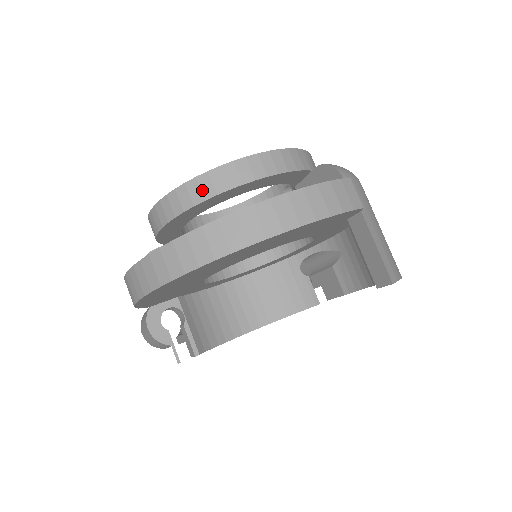
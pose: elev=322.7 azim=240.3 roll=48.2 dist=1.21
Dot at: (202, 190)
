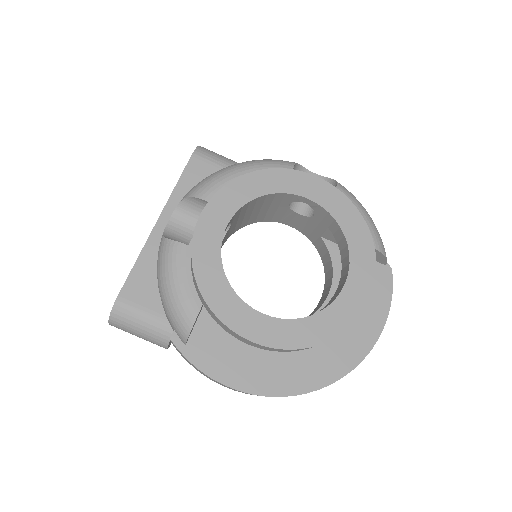
Dot at: occluded
